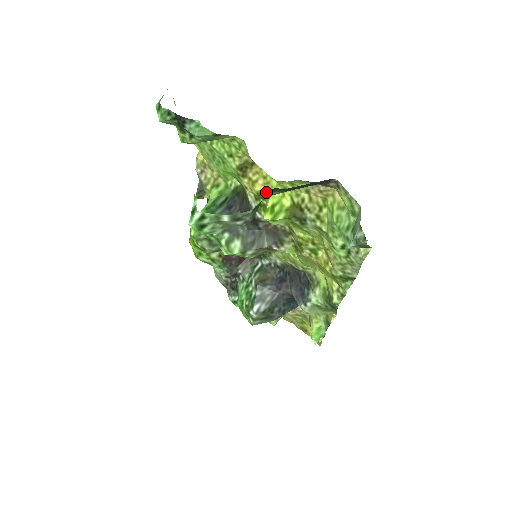
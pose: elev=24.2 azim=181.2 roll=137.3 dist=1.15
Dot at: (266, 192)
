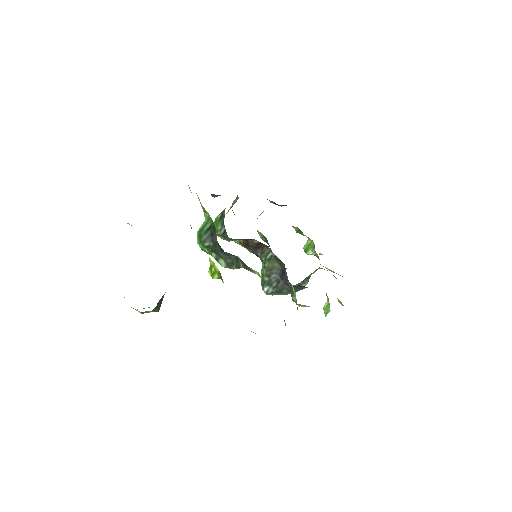
Dot at: occluded
